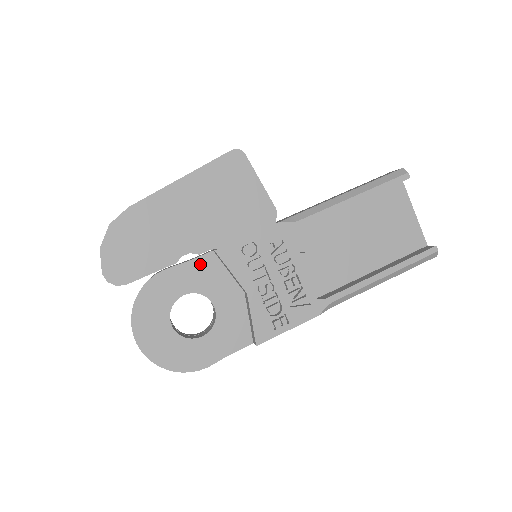
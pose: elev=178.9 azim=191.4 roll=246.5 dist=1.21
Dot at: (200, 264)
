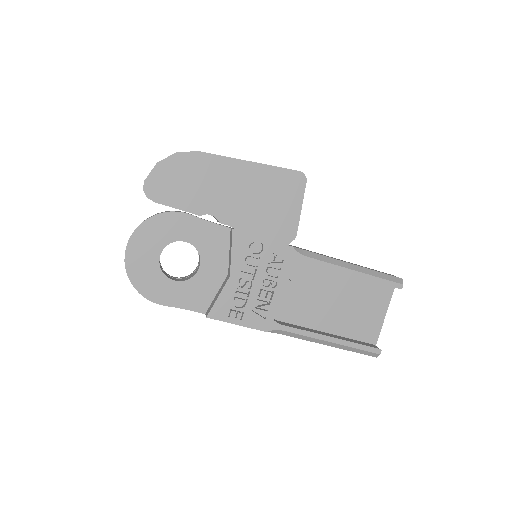
Dot at: (214, 230)
